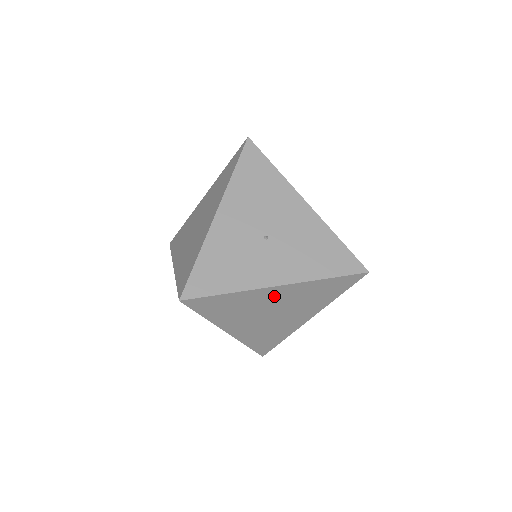
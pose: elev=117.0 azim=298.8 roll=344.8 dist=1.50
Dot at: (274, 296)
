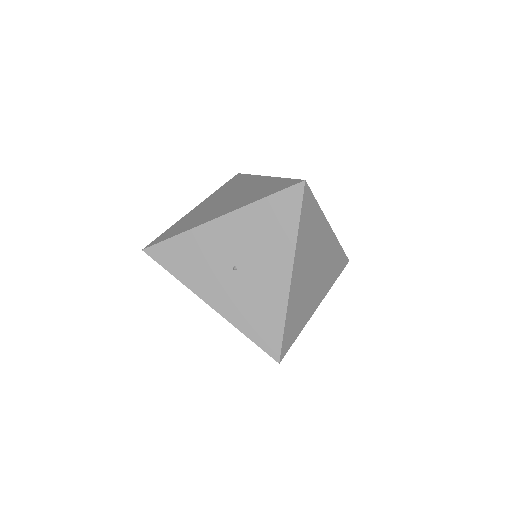
Dot at: occluded
